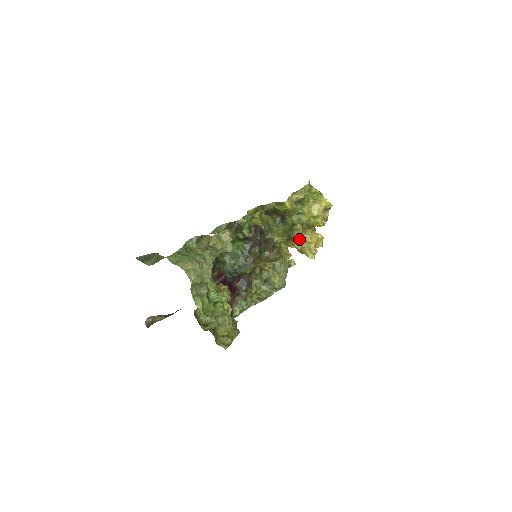
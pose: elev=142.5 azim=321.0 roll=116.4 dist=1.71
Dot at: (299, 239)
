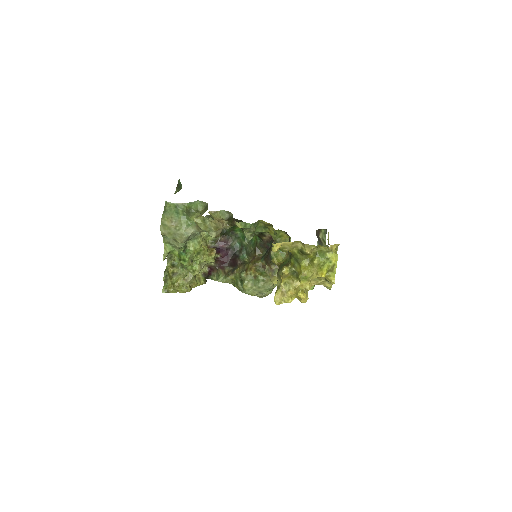
Dot at: (282, 279)
